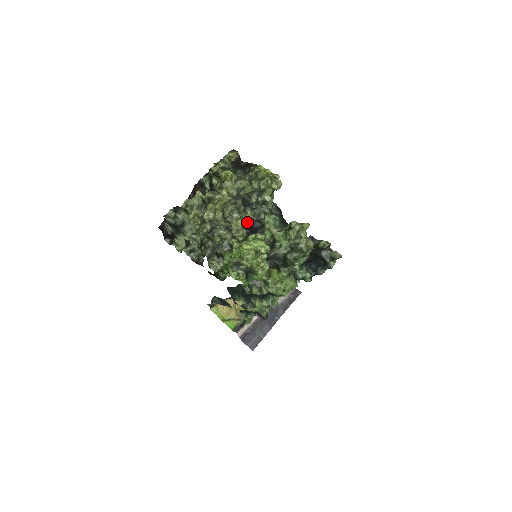
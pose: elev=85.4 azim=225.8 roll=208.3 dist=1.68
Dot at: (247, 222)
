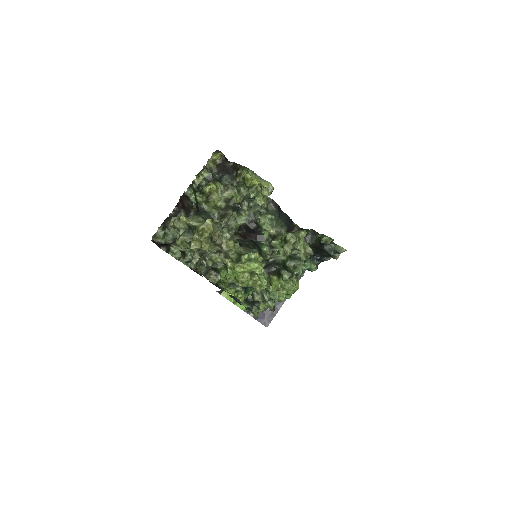
Dot at: (242, 224)
